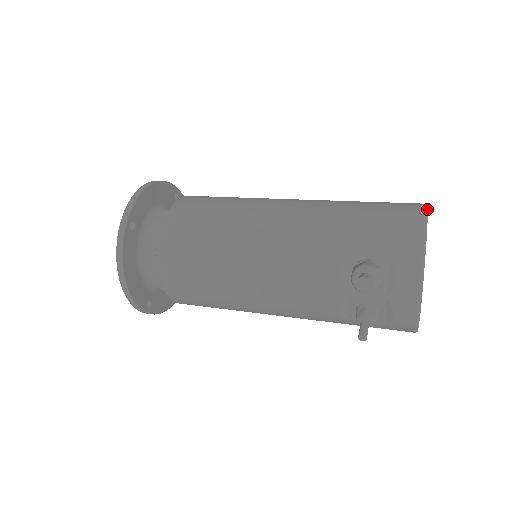
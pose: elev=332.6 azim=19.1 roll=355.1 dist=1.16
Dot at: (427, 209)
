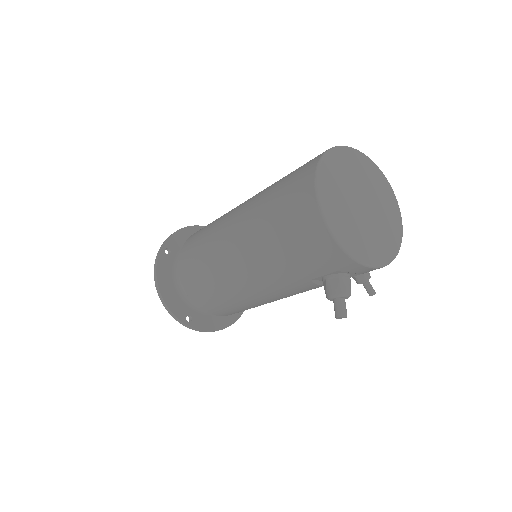
Dot at: (322, 215)
